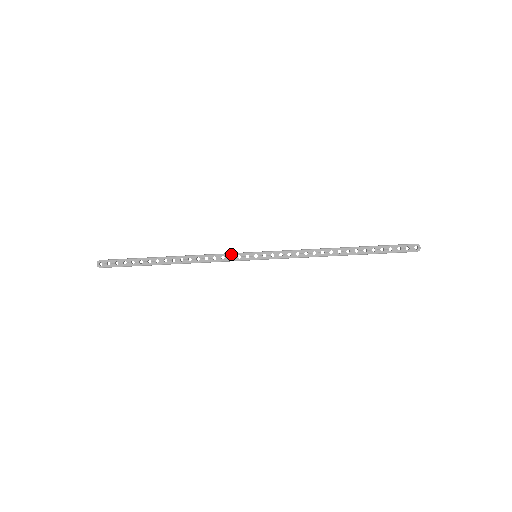
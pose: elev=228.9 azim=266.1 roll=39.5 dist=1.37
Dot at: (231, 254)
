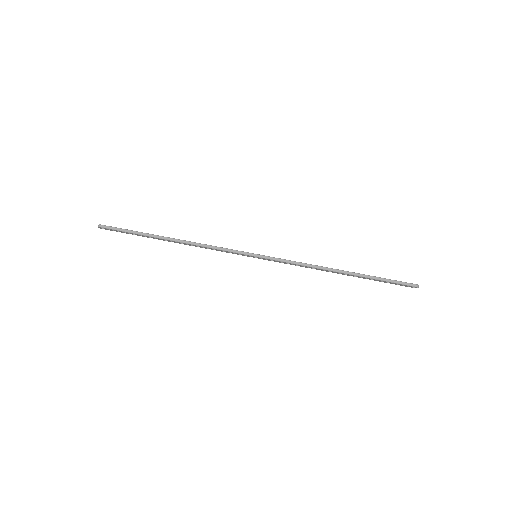
Dot at: occluded
